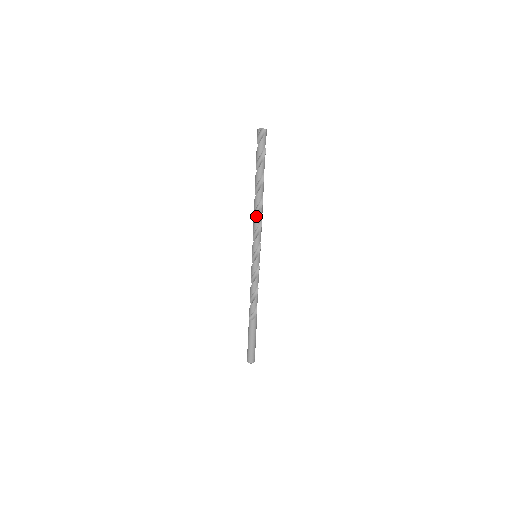
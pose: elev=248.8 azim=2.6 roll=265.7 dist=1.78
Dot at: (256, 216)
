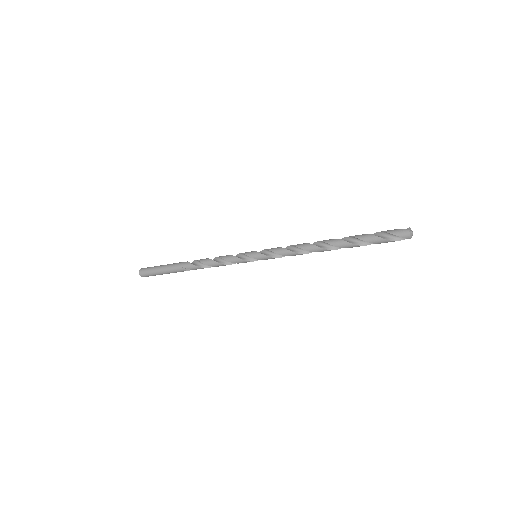
Dot at: occluded
